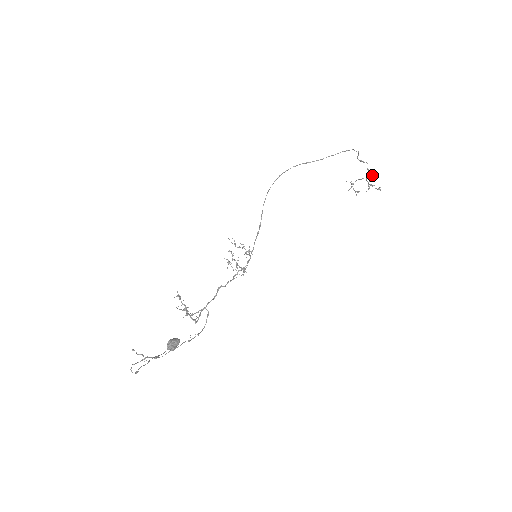
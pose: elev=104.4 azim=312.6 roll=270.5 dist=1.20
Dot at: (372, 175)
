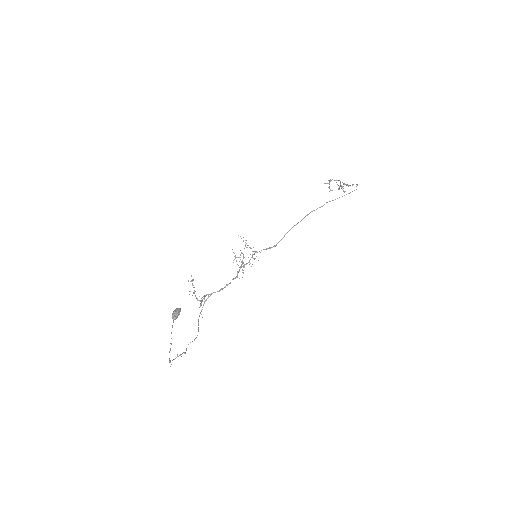
Dot at: occluded
